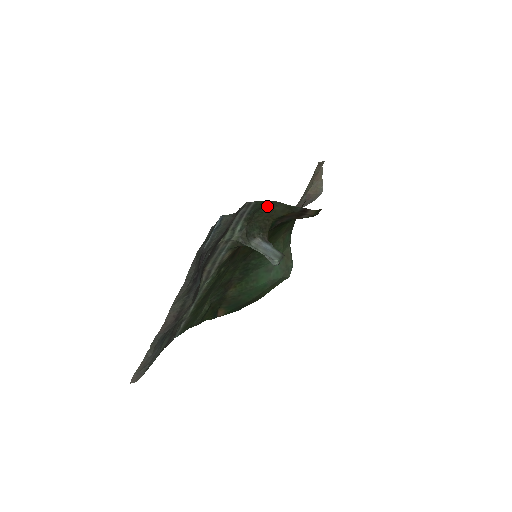
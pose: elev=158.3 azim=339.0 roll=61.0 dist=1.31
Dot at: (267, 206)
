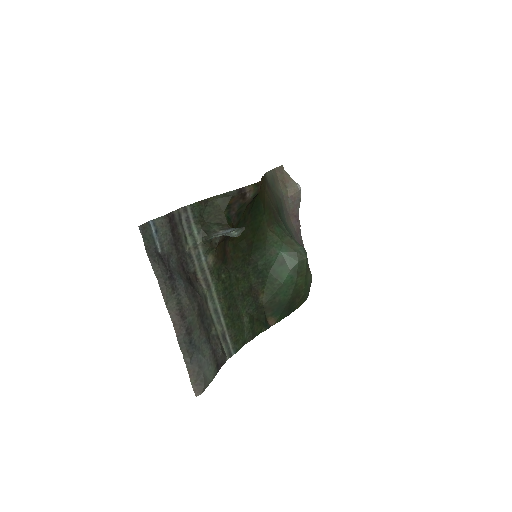
Dot at: (208, 205)
